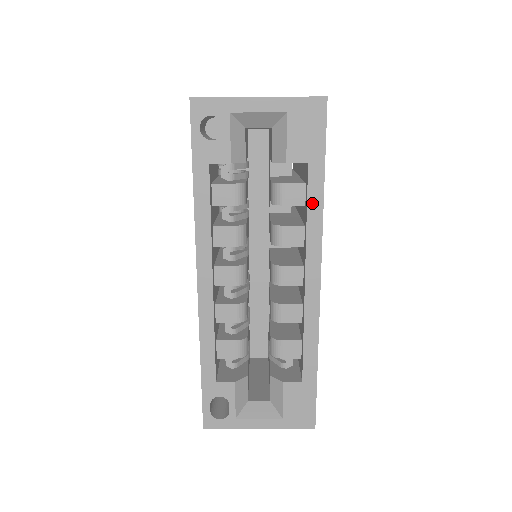
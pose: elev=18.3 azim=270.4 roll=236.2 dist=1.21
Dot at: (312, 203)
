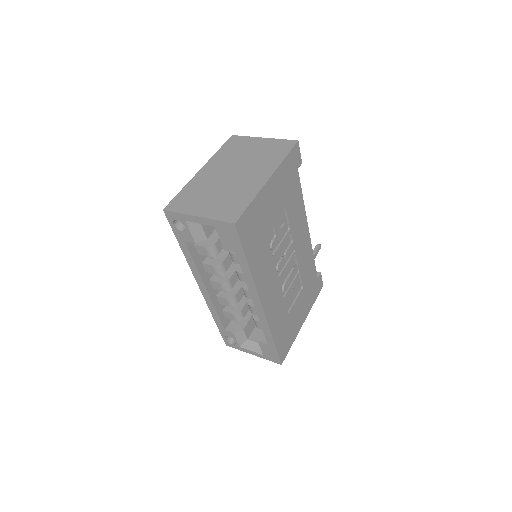
Dot at: (245, 271)
